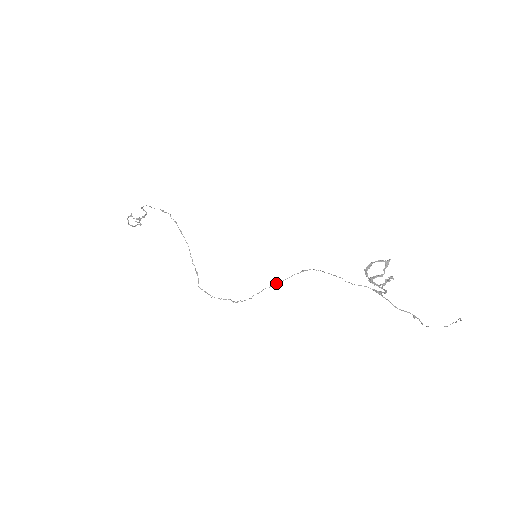
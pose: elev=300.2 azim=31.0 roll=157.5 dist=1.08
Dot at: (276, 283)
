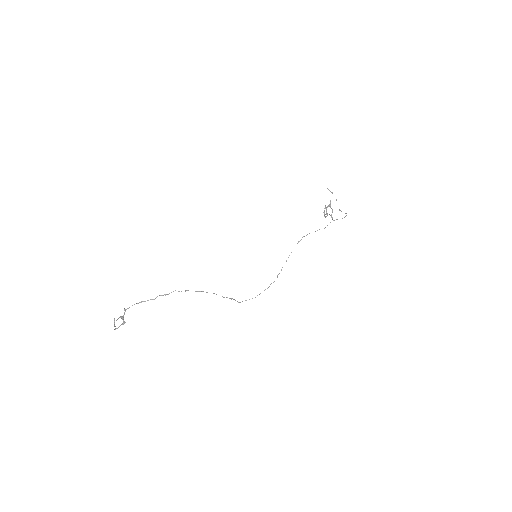
Dot at: occluded
